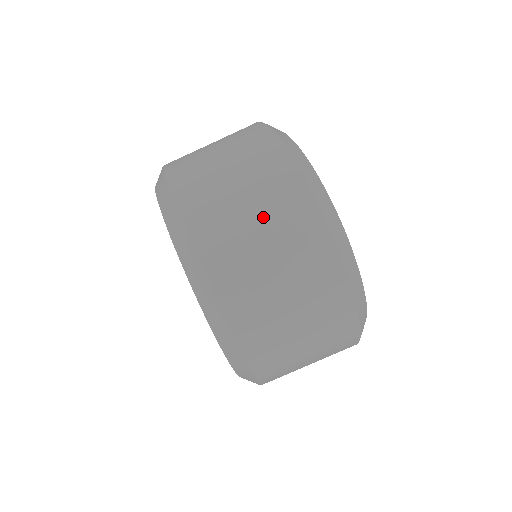
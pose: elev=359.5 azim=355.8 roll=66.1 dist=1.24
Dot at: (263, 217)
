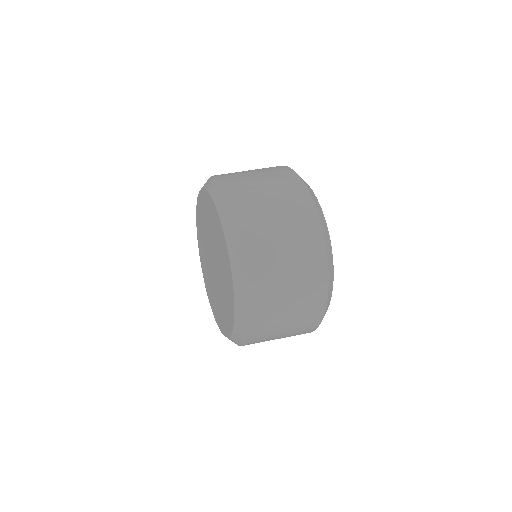
Dot at: (295, 267)
